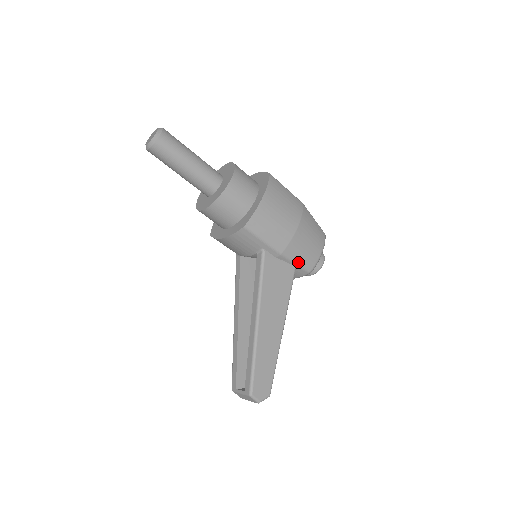
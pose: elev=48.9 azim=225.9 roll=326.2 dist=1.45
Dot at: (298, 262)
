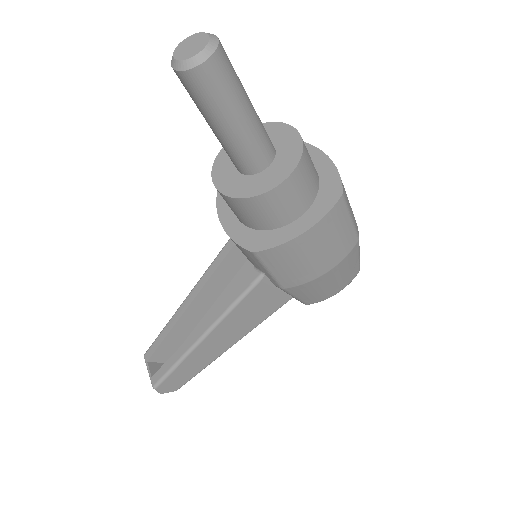
Dot at: (299, 297)
